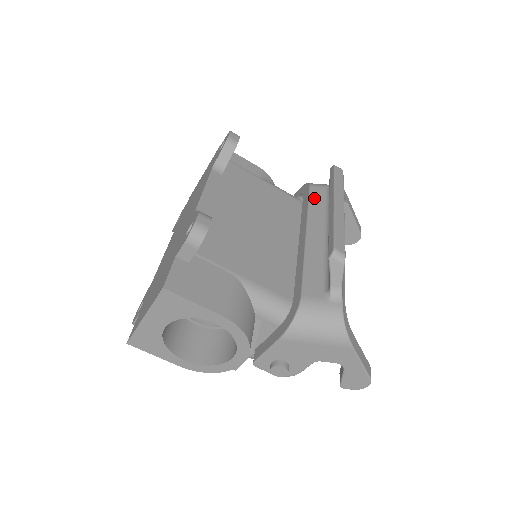
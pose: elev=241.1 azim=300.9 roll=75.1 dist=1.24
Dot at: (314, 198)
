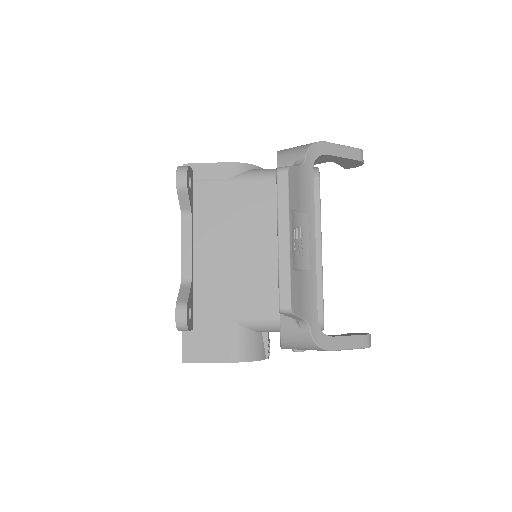
Dot at: occluded
